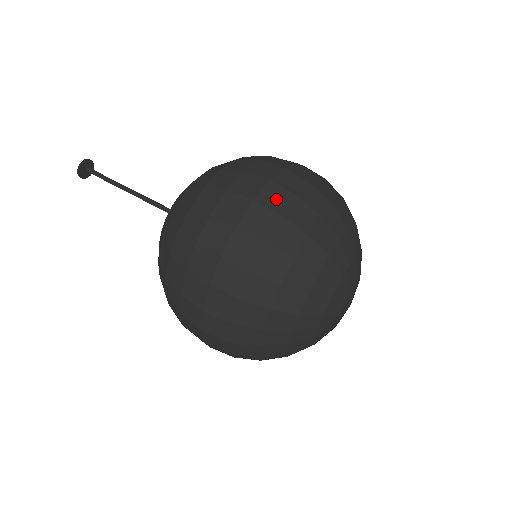
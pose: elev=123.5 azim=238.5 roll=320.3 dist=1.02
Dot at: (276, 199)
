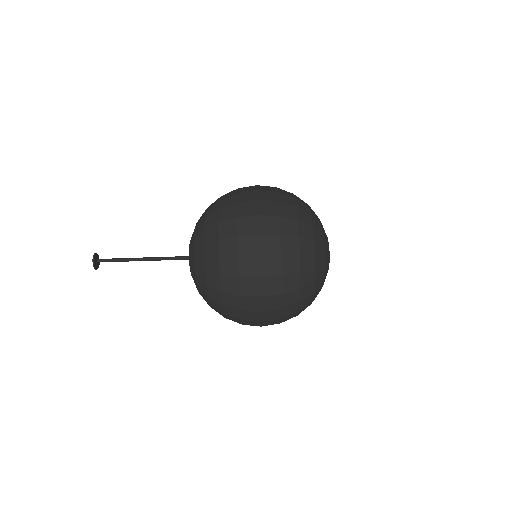
Dot at: (270, 226)
